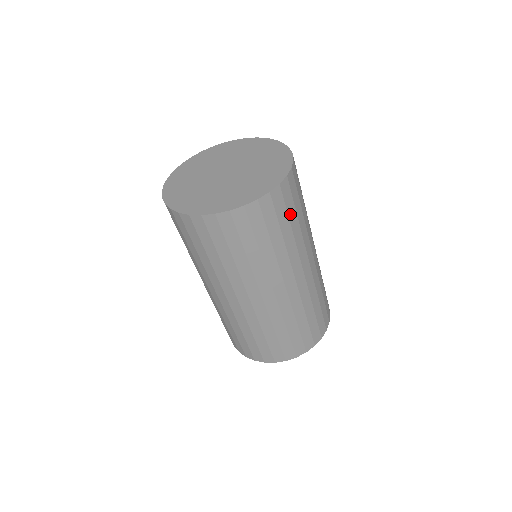
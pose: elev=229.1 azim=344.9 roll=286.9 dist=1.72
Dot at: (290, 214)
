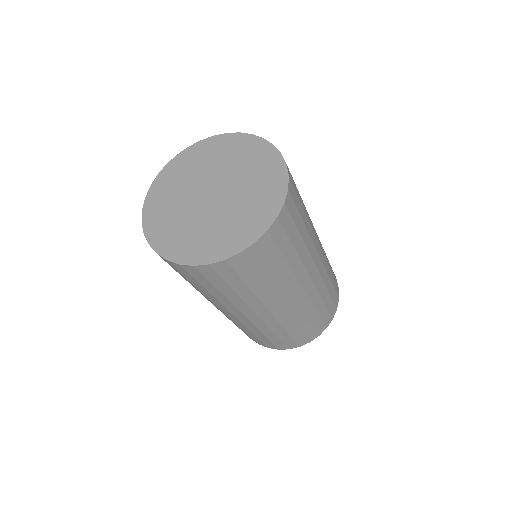
Dot at: (297, 224)
